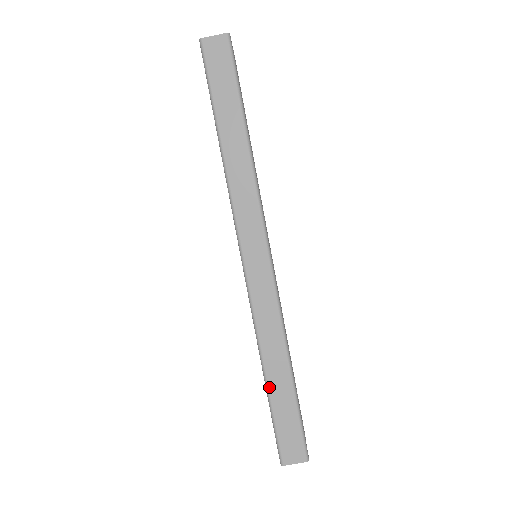
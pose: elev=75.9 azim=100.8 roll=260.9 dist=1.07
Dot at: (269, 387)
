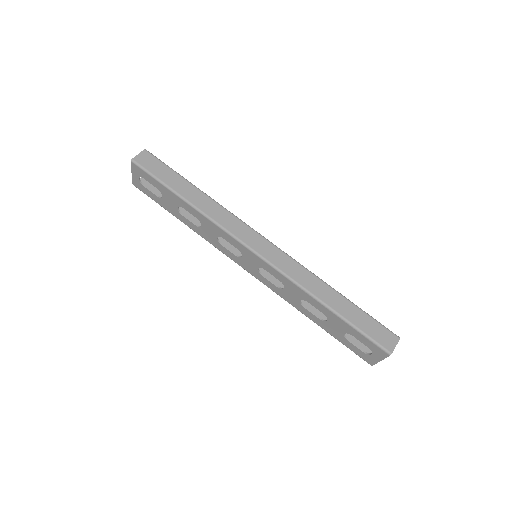
Dot at: (337, 312)
